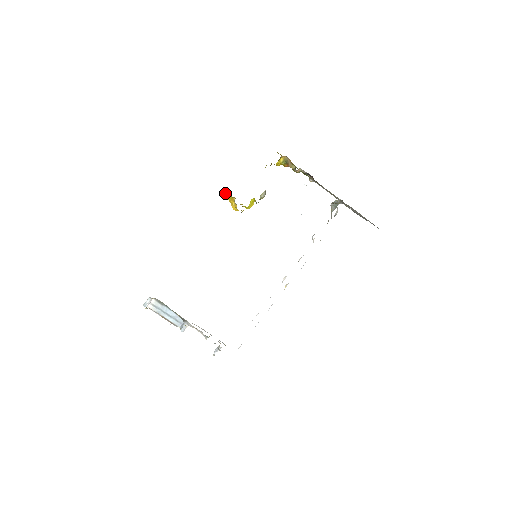
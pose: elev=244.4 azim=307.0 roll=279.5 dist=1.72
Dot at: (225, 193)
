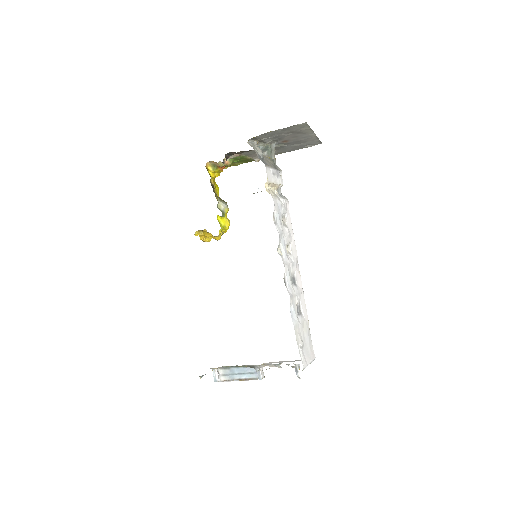
Dot at: (198, 234)
